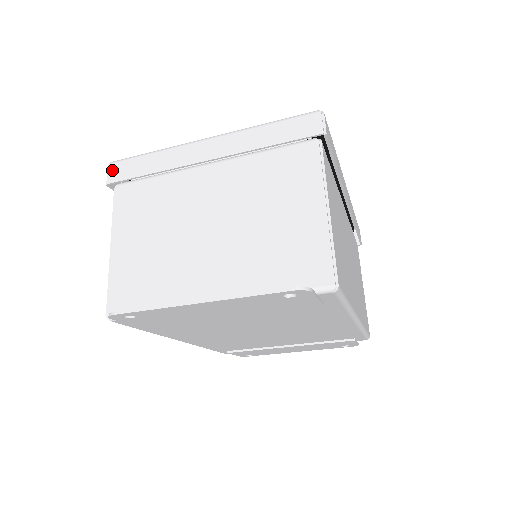
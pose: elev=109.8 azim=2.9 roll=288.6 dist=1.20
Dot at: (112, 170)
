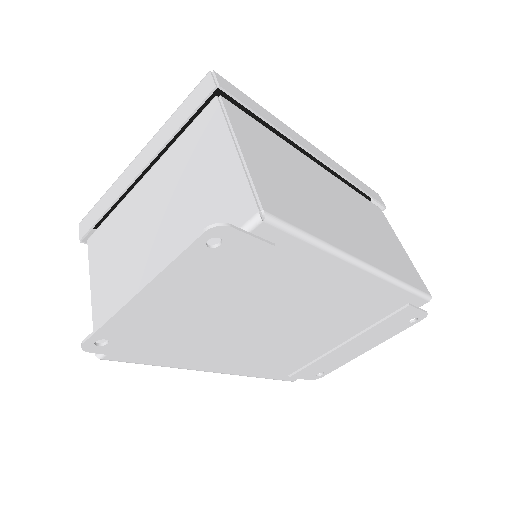
Dot at: (81, 227)
